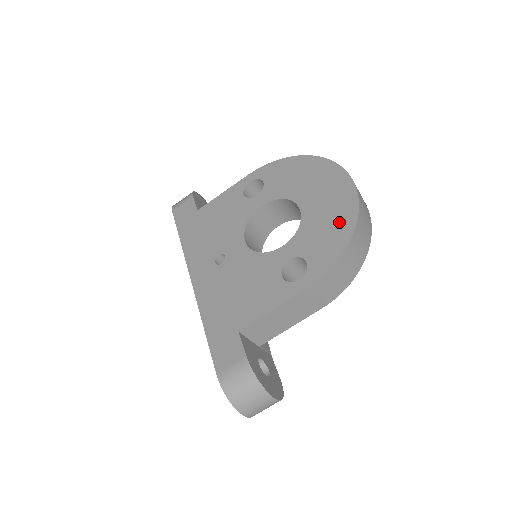
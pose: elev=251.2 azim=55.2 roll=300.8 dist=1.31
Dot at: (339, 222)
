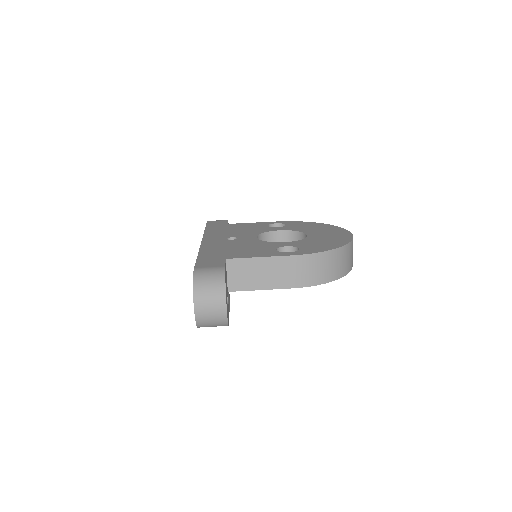
Dot at: (333, 242)
